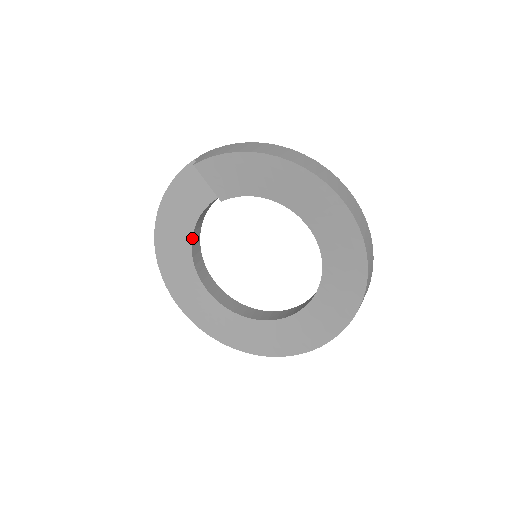
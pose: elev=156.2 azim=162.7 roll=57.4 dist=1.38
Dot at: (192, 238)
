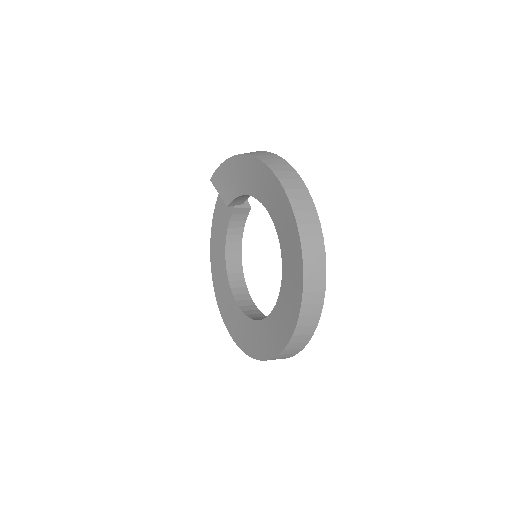
Dot at: (226, 248)
